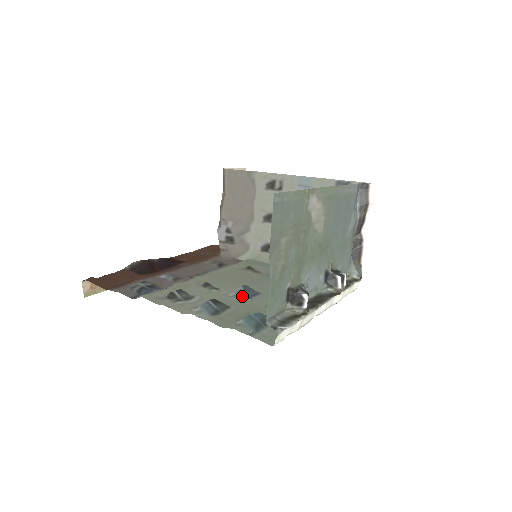
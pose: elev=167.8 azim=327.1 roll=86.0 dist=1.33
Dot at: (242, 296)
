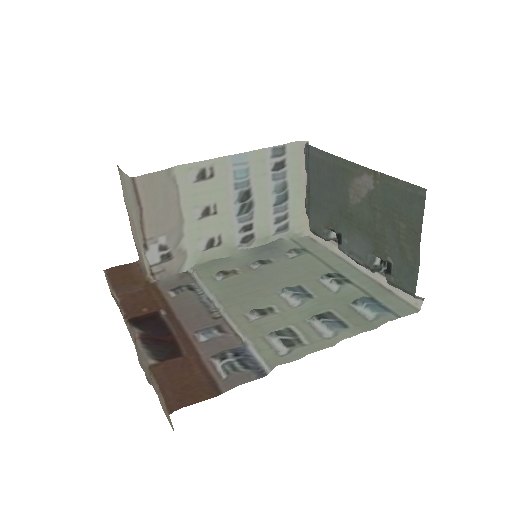
Dot at: (308, 298)
